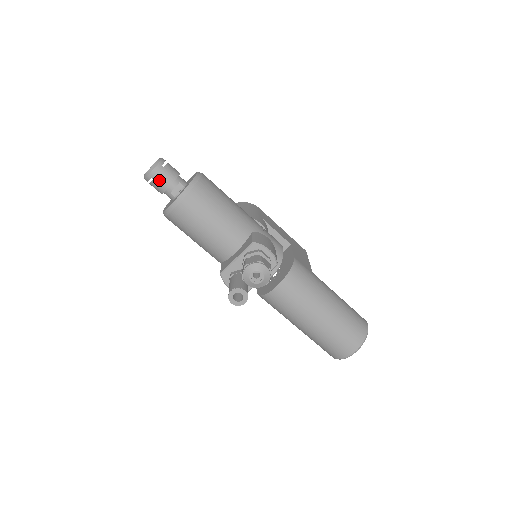
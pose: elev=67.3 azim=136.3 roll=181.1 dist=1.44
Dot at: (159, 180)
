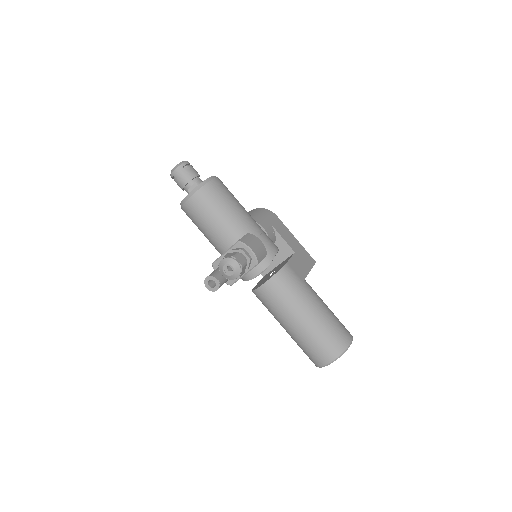
Dot at: (179, 178)
